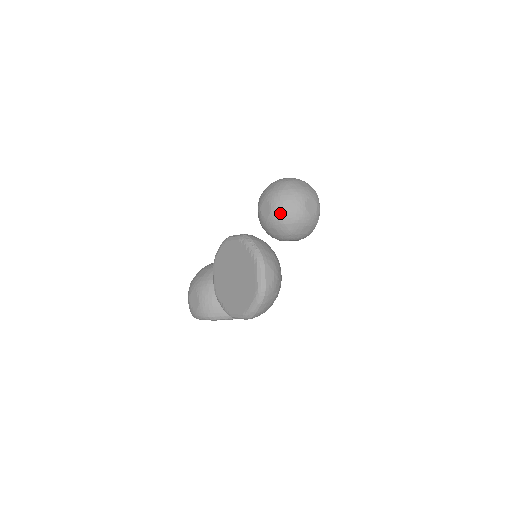
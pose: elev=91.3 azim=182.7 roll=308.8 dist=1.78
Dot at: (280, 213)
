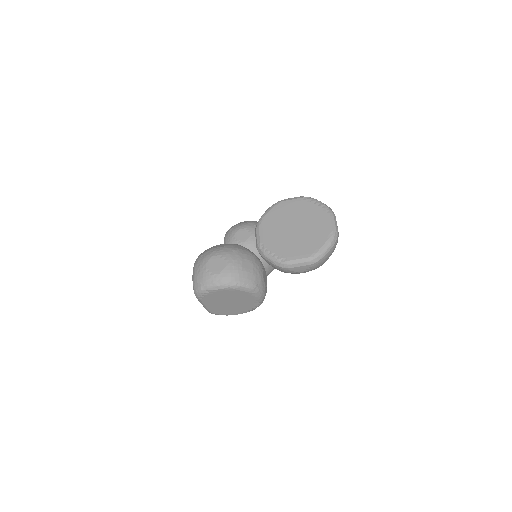
Dot at: occluded
